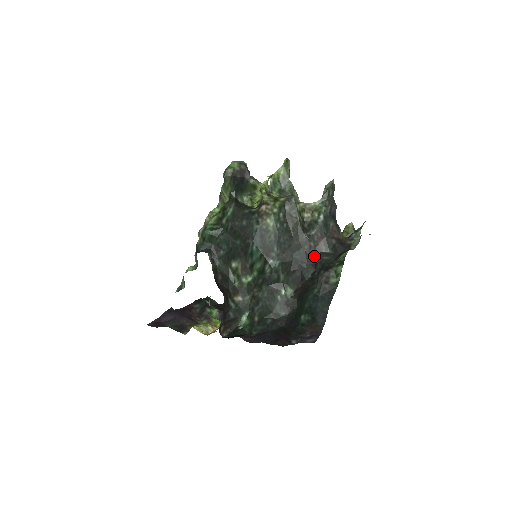
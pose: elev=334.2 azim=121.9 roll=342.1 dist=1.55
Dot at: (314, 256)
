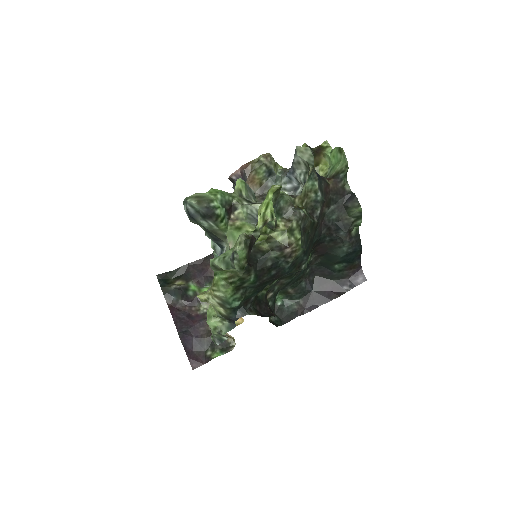
Dot at: (322, 223)
